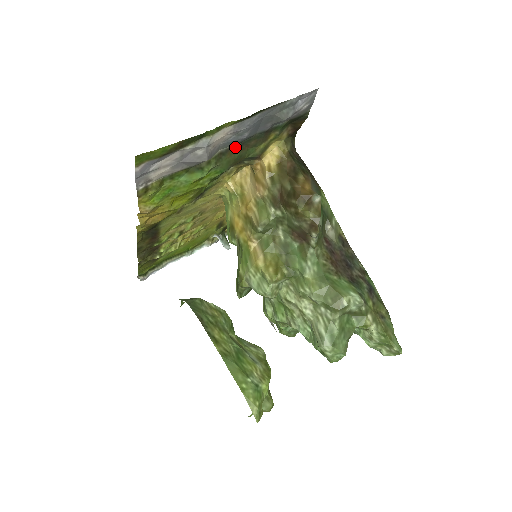
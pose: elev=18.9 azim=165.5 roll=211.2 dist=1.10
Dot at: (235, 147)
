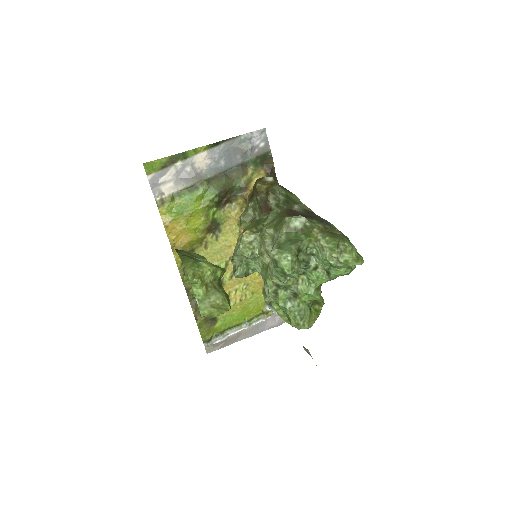
Dot at: (221, 176)
